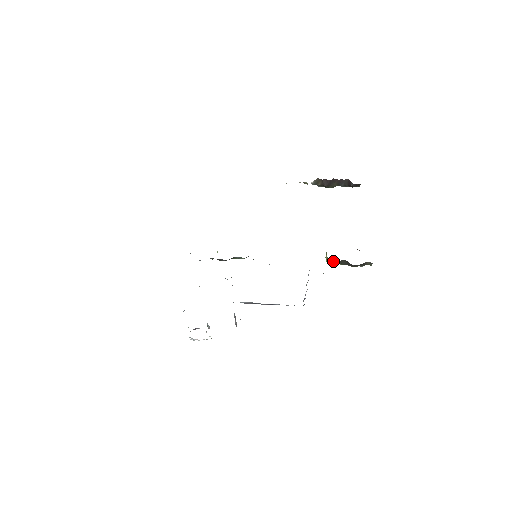
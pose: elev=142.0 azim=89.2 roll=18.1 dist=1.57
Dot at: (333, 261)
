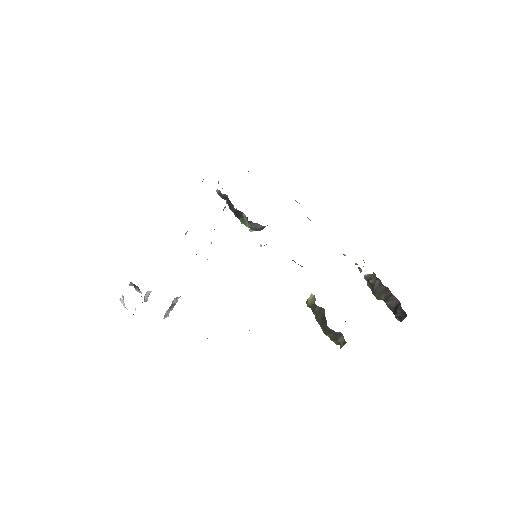
Dot at: (313, 303)
